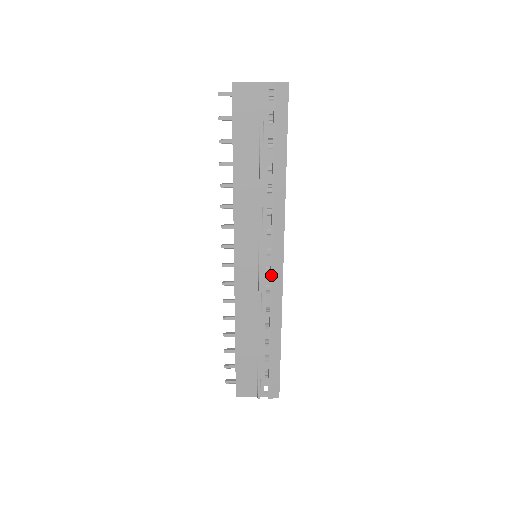
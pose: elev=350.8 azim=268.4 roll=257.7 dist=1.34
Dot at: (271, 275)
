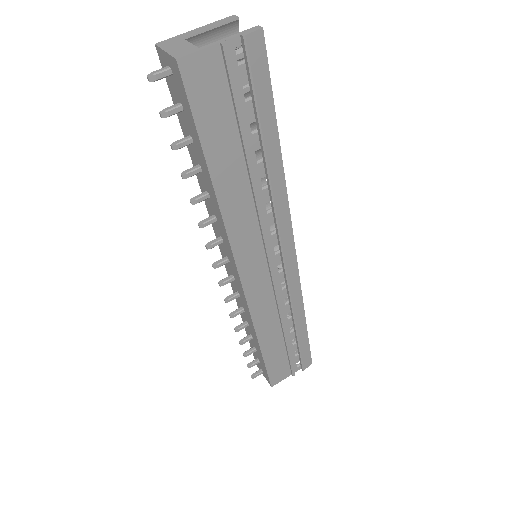
Dot at: (286, 272)
